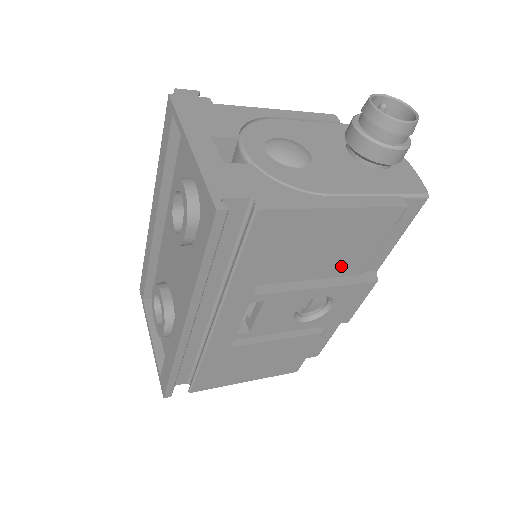
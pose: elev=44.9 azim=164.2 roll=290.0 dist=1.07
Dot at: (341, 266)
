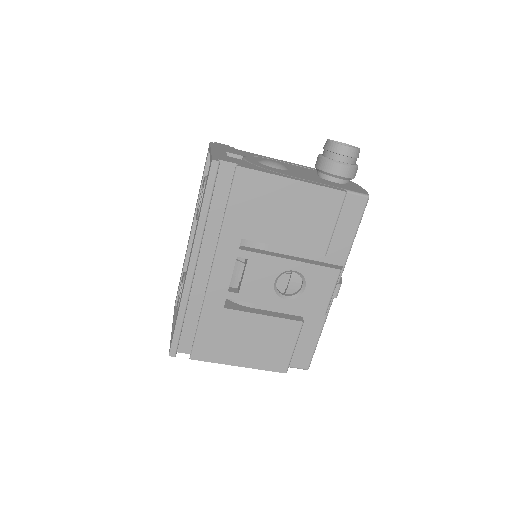
Dot at: (305, 240)
